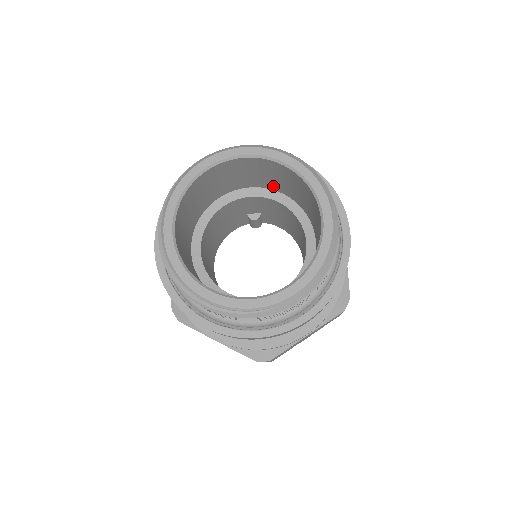
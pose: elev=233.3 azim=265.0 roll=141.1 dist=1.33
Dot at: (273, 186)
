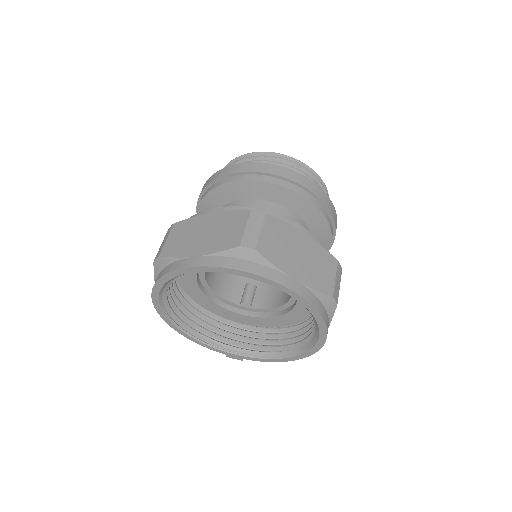
Dot at: occluded
